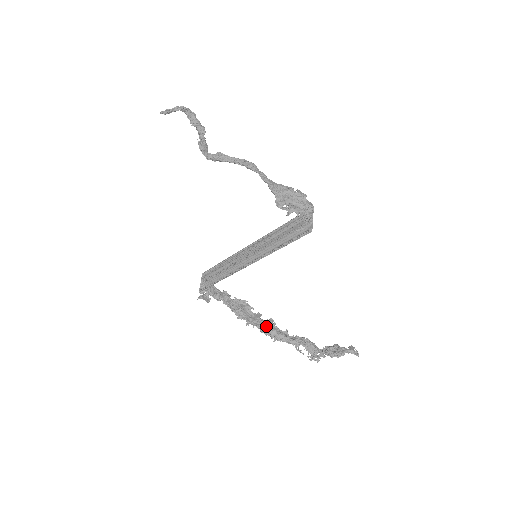
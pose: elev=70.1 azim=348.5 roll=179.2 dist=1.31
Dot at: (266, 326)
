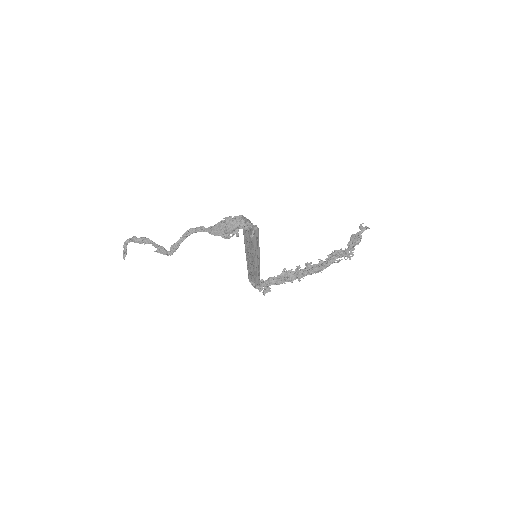
Dot at: (308, 272)
